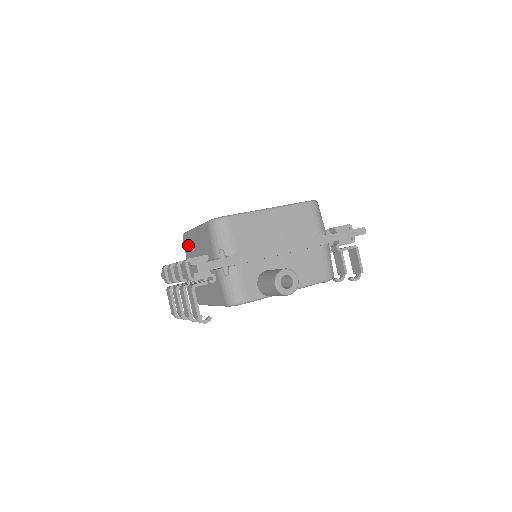
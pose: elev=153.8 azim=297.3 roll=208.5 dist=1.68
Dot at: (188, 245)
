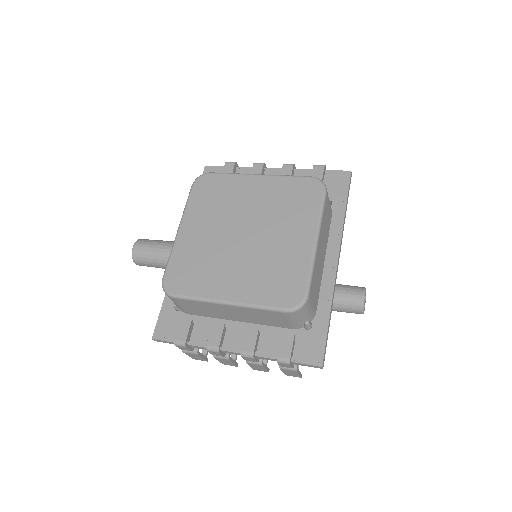
Dot at: (197, 307)
